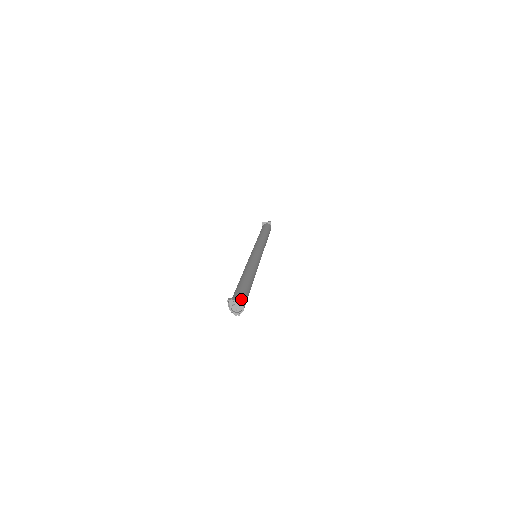
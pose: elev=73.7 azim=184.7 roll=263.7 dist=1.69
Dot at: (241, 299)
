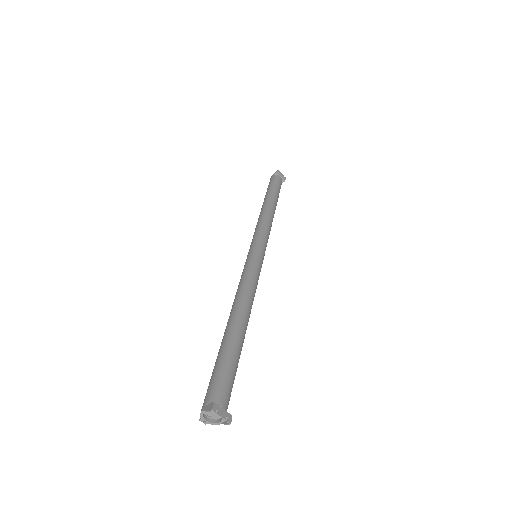
Dot at: (230, 421)
